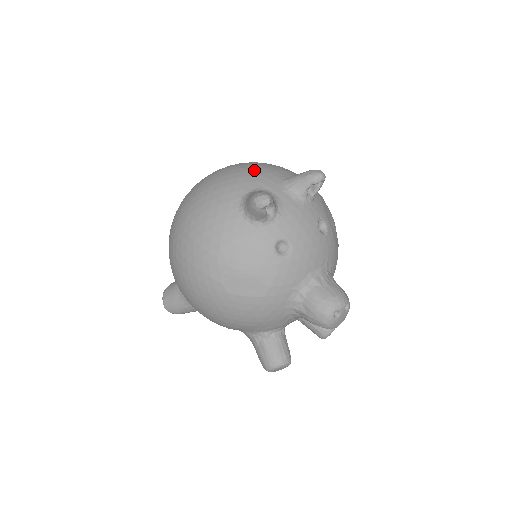
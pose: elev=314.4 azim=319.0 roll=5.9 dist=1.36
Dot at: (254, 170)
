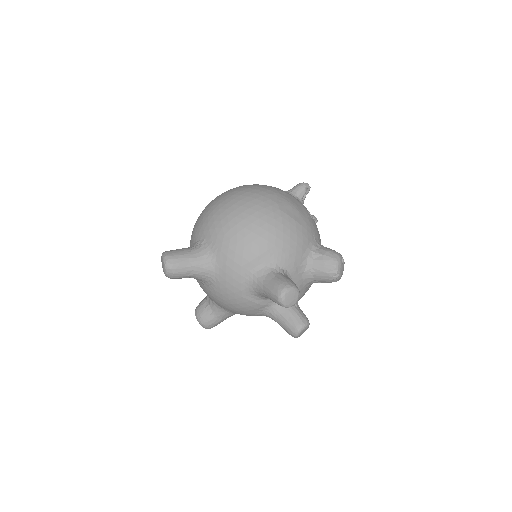
Dot at: occluded
